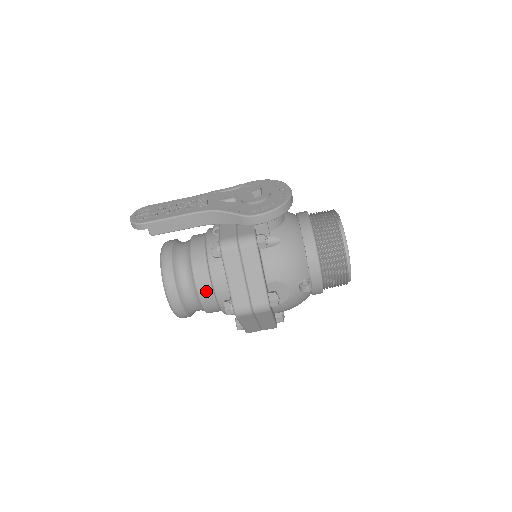
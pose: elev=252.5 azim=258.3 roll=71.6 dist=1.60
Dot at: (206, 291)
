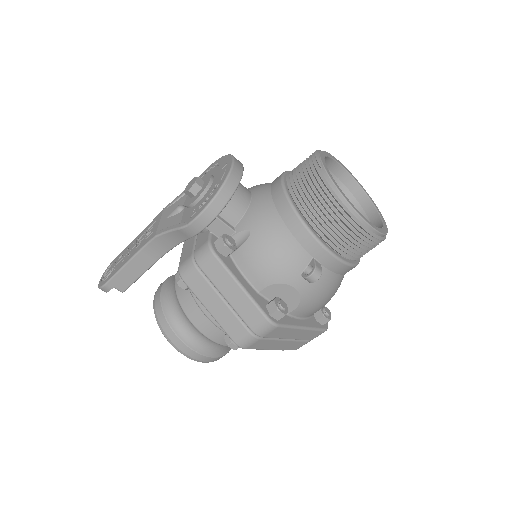
Dot at: (208, 327)
